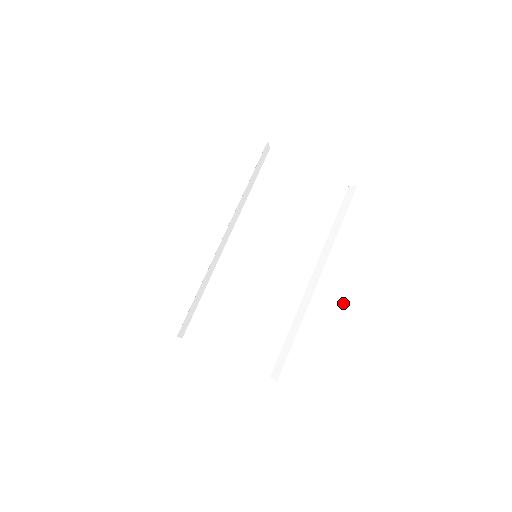
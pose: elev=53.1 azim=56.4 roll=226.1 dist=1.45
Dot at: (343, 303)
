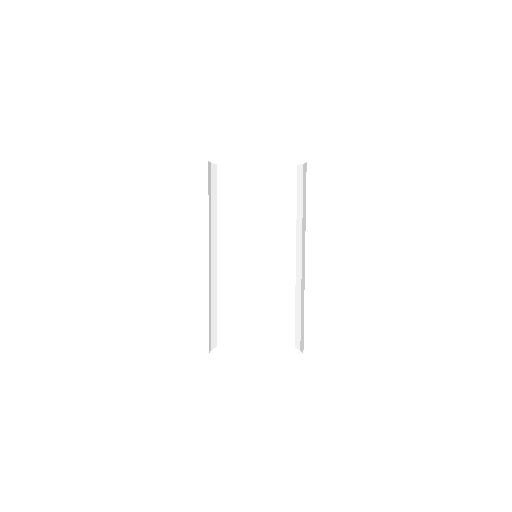
Dot at: (337, 270)
